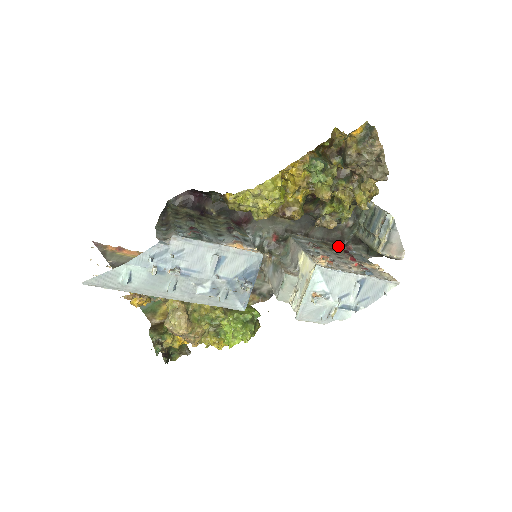
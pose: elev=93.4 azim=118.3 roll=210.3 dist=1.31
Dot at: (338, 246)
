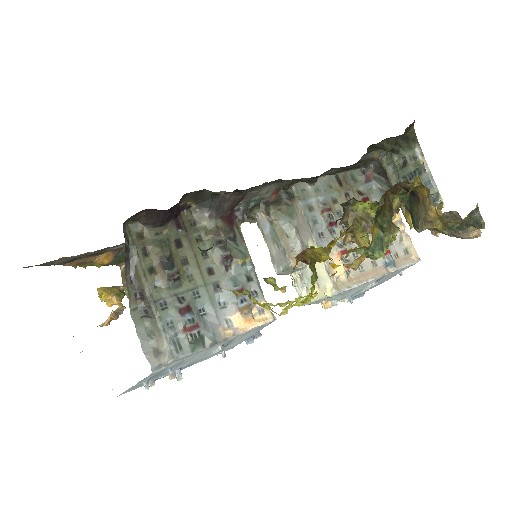
Dot at: (355, 175)
